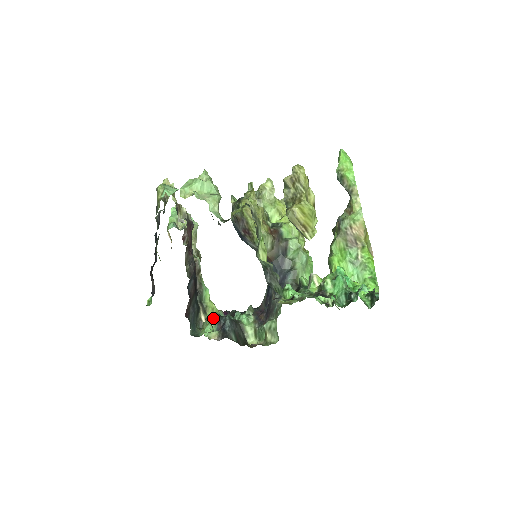
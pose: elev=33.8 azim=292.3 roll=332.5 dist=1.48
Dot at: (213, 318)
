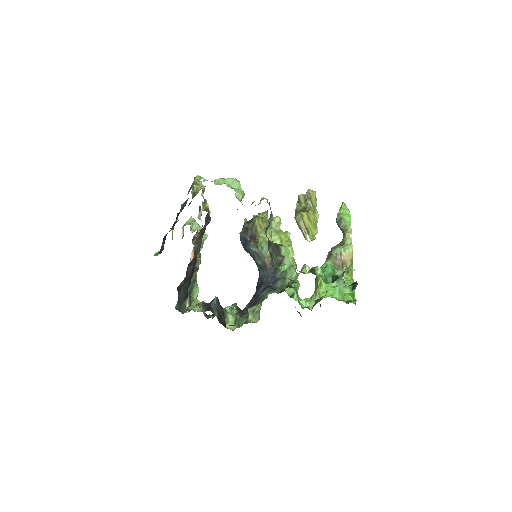
Dot at: (199, 303)
